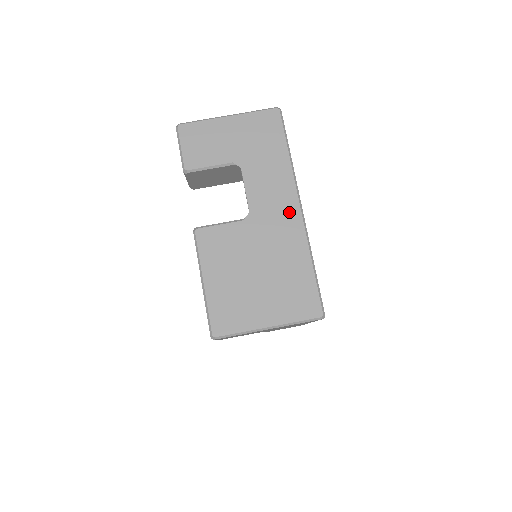
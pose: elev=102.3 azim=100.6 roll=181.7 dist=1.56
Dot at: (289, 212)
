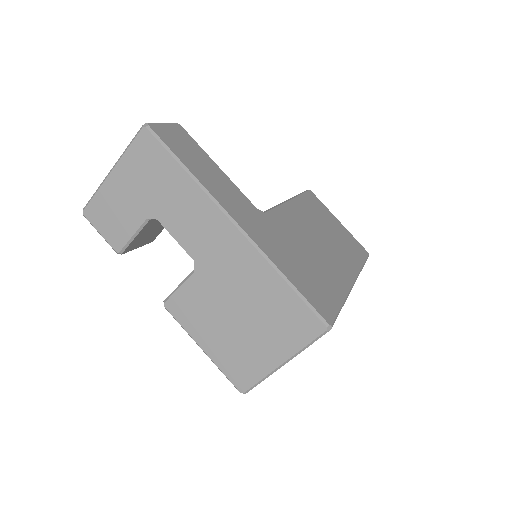
Dot at: (227, 238)
